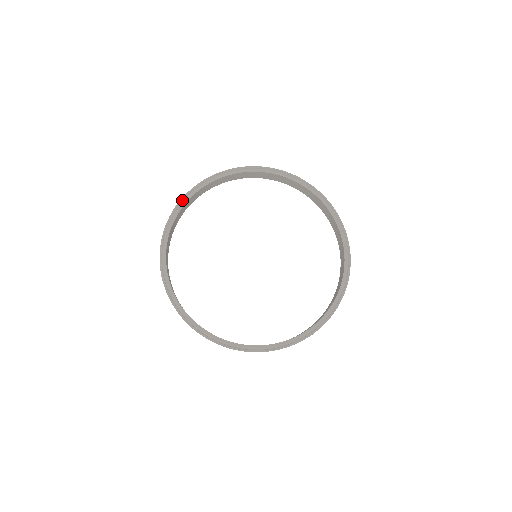
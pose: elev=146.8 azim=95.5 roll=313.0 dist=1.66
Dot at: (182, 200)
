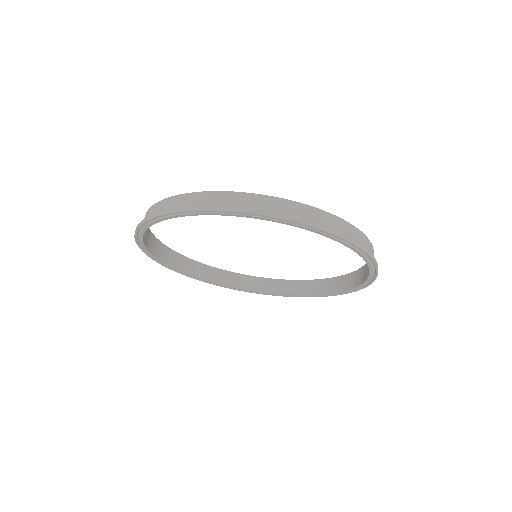
Dot at: (153, 219)
